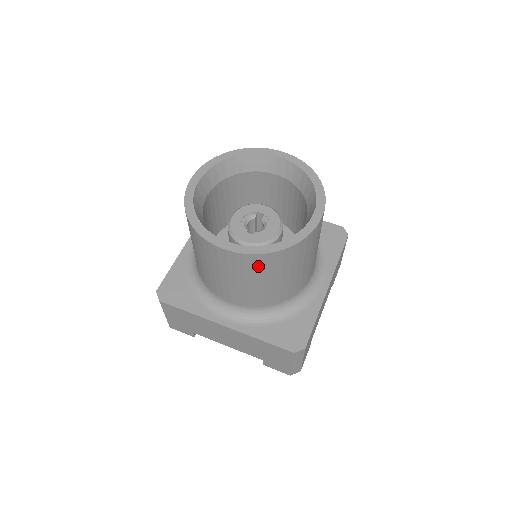
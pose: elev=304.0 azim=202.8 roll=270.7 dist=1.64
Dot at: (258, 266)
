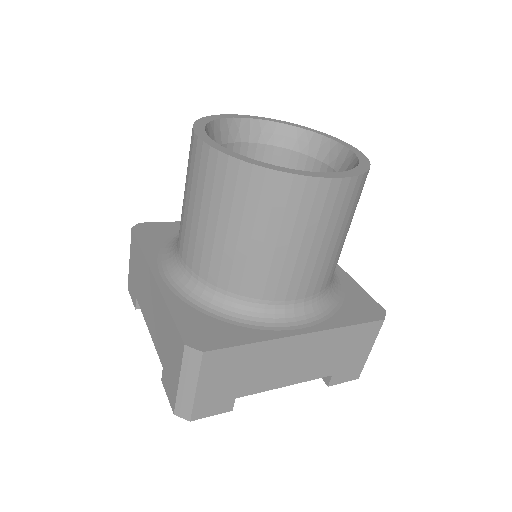
Dot at: (218, 180)
